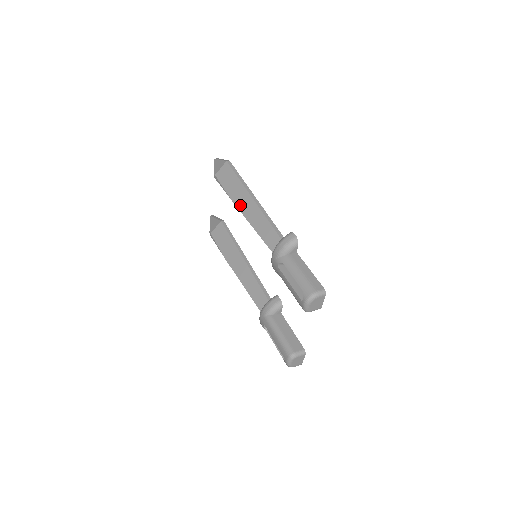
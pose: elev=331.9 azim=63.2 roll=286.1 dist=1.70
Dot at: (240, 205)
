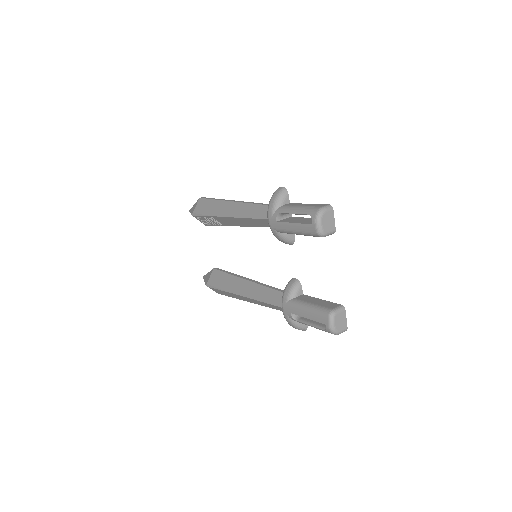
Dot at: (223, 213)
